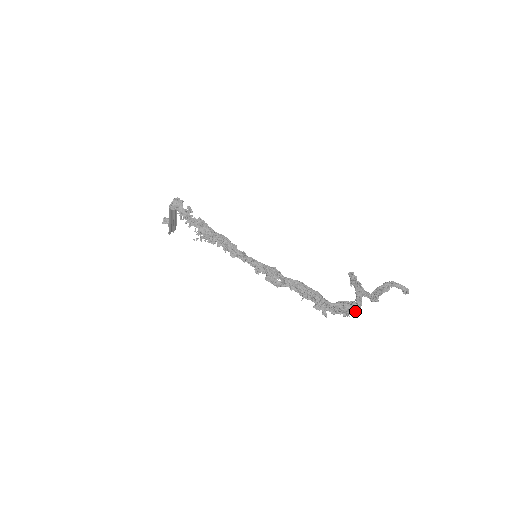
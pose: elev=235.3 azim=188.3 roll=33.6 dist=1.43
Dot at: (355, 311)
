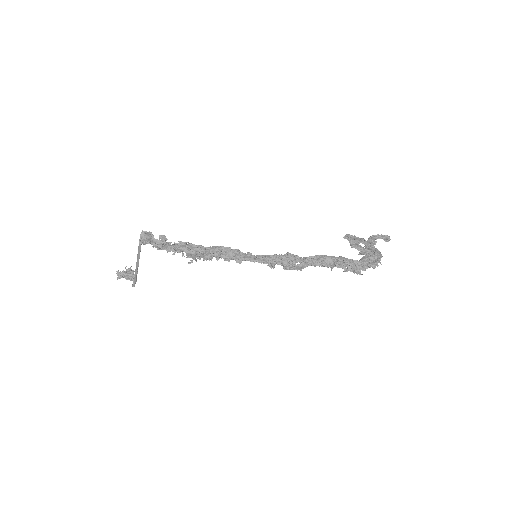
Dot at: (380, 259)
